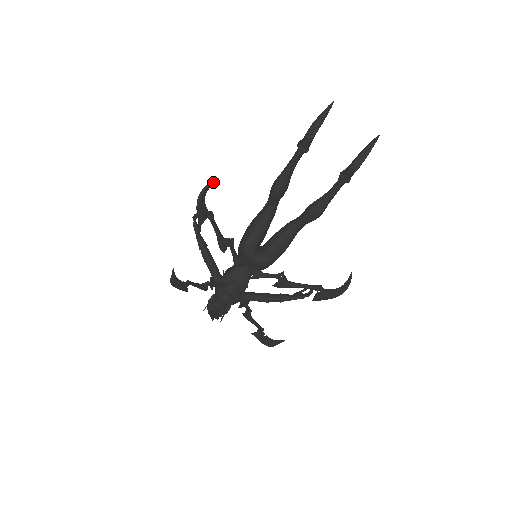
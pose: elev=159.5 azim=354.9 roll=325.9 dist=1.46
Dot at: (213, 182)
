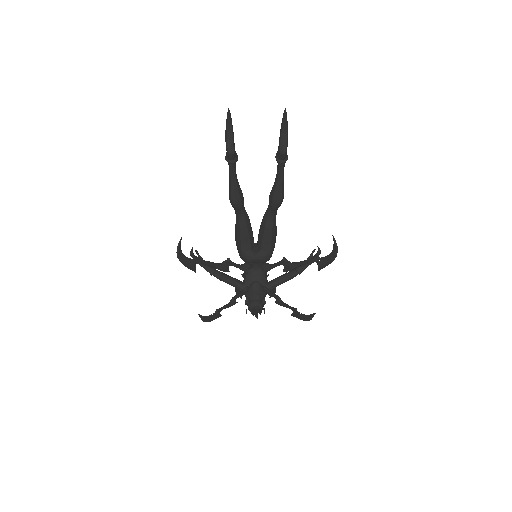
Dot at: (180, 241)
